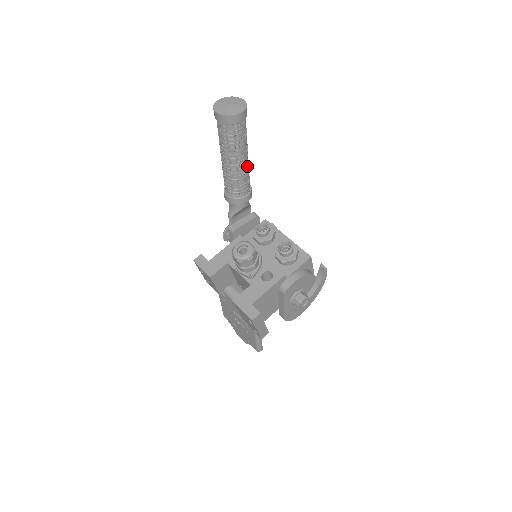
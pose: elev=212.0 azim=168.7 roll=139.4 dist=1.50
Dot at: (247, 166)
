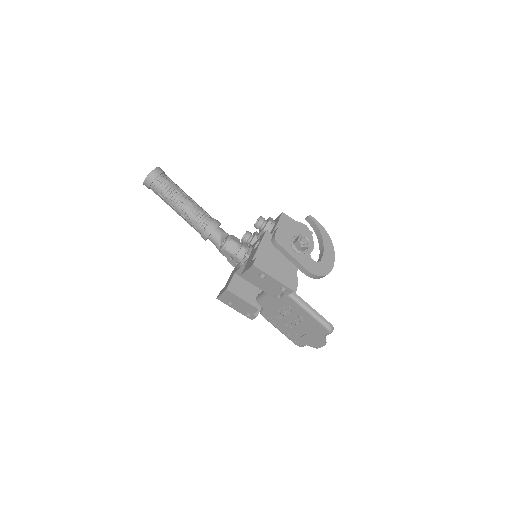
Dot at: (194, 203)
